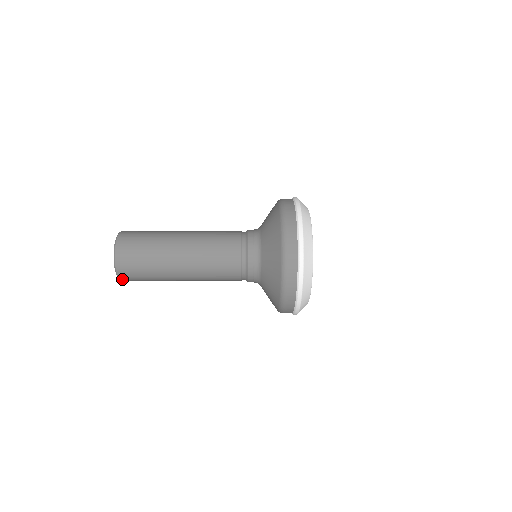
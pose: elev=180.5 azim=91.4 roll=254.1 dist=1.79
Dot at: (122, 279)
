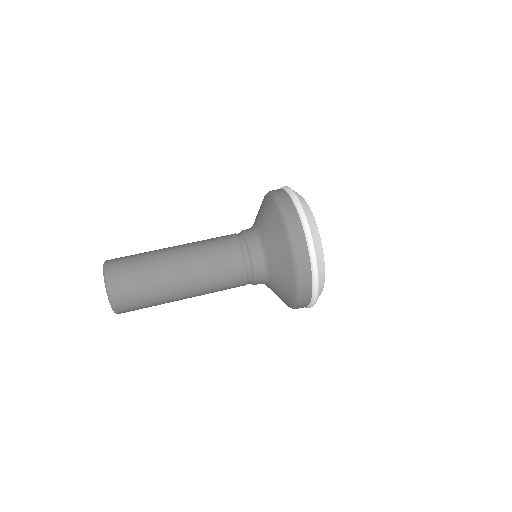
Dot at: occluded
